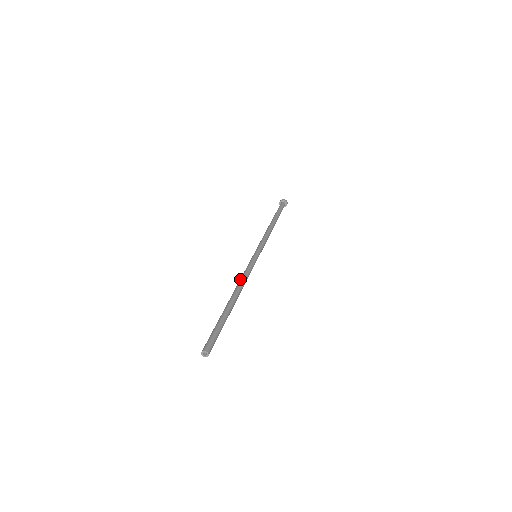
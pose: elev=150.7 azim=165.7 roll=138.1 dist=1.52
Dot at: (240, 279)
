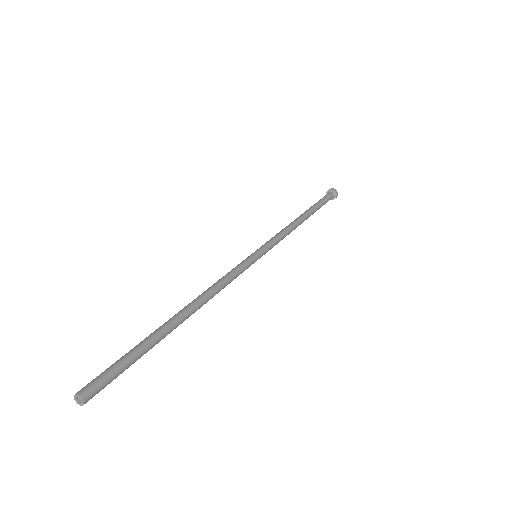
Dot at: (214, 285)
